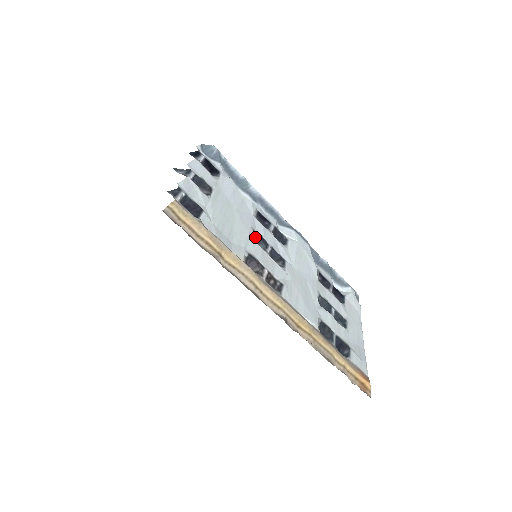
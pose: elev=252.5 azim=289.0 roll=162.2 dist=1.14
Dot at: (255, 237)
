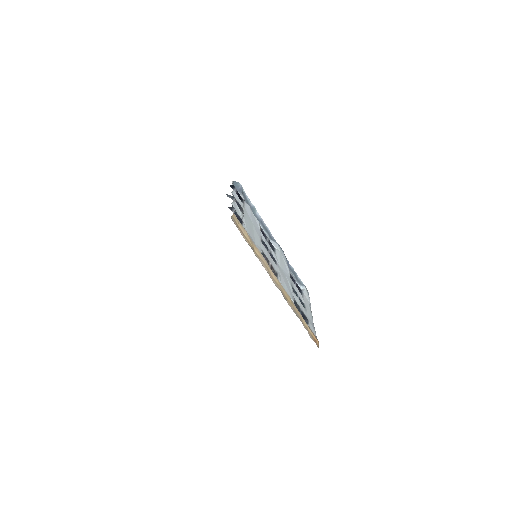
Dot at: (262, 243)
